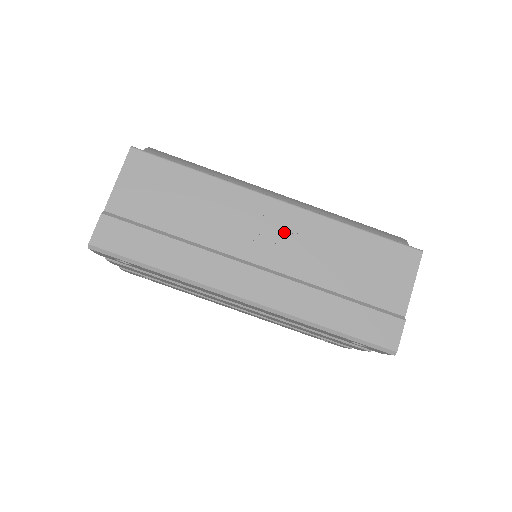
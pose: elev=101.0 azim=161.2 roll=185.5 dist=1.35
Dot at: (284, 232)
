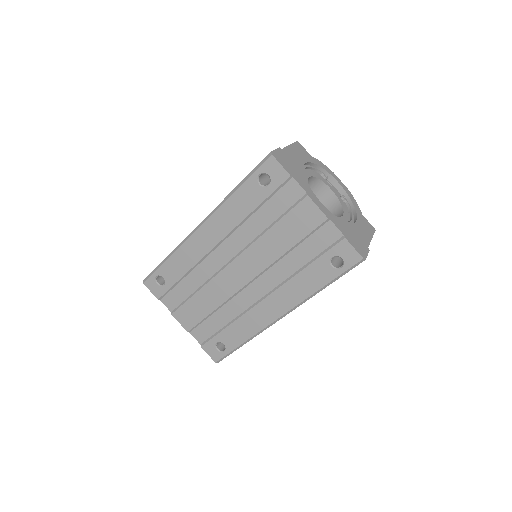
Dot at: occluded
